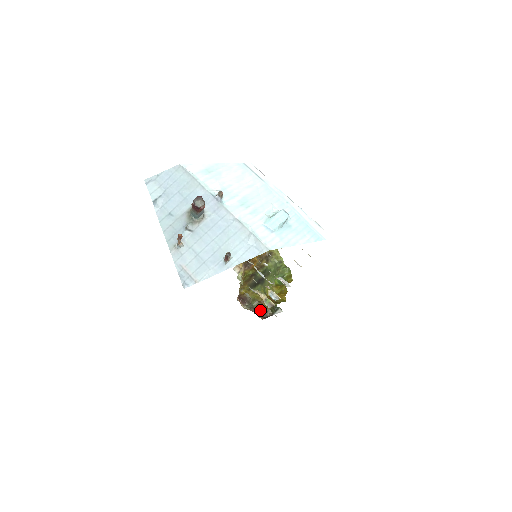
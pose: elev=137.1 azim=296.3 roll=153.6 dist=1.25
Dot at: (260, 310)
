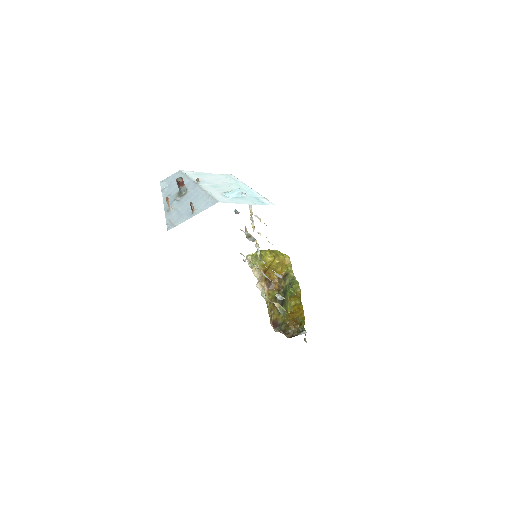
Dot at: (287, 331)
